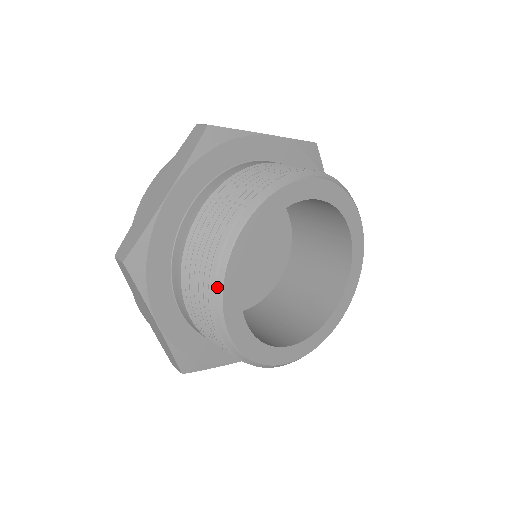
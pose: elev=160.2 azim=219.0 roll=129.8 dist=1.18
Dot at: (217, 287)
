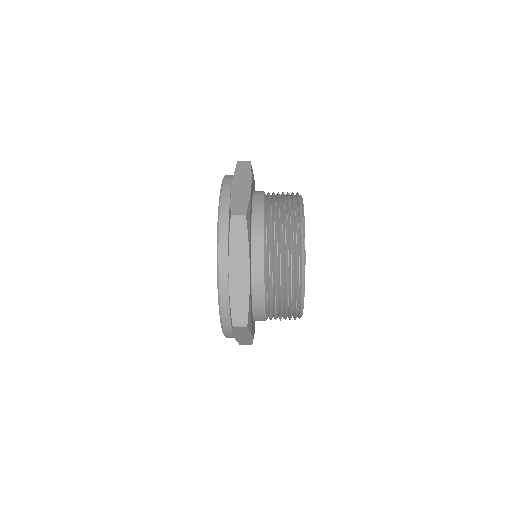
Dot at: (303, 233)
